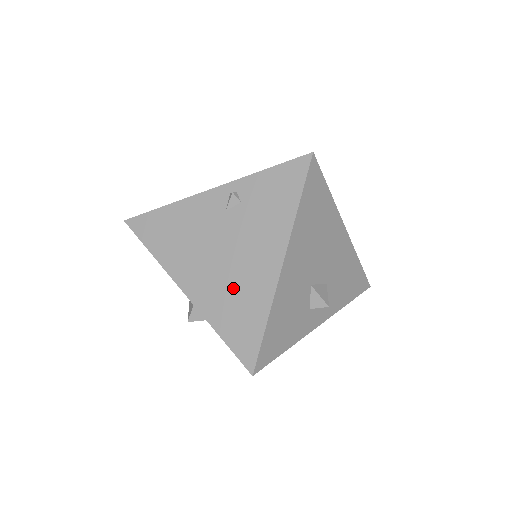
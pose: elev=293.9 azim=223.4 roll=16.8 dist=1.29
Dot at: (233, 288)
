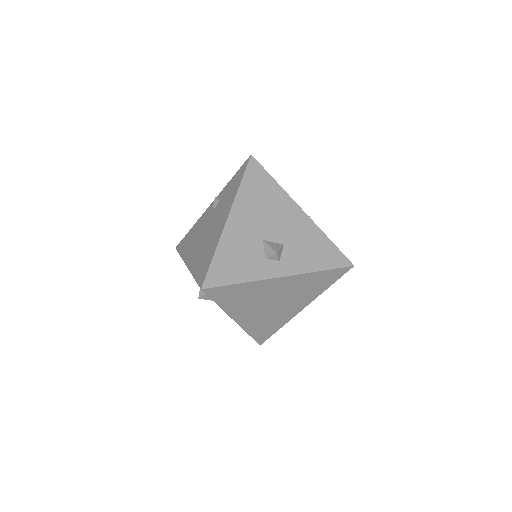
Dot at: (205, 246)
